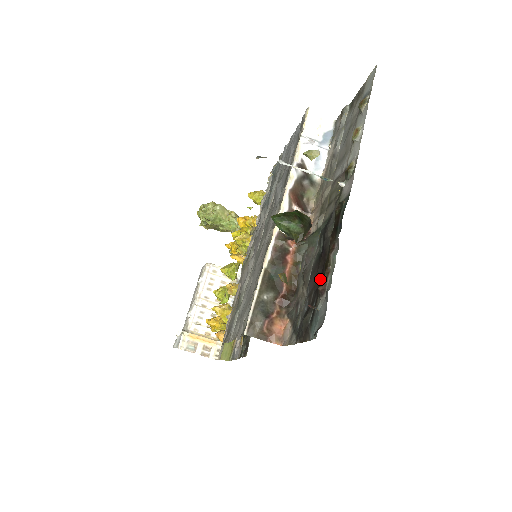
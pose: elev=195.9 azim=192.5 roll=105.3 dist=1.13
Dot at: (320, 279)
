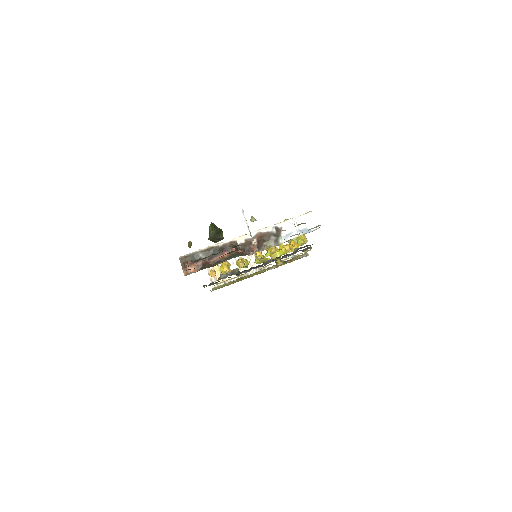
Dot at: occluded
